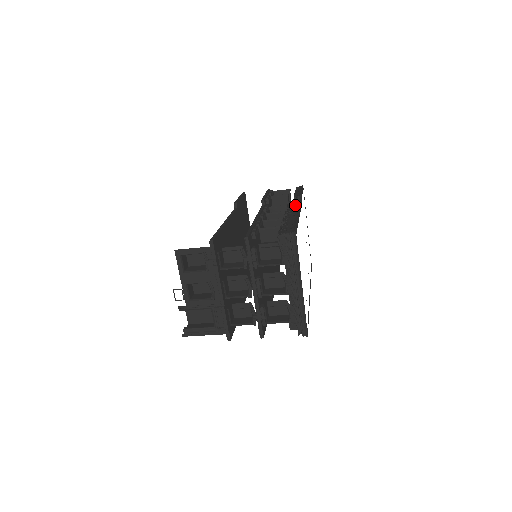
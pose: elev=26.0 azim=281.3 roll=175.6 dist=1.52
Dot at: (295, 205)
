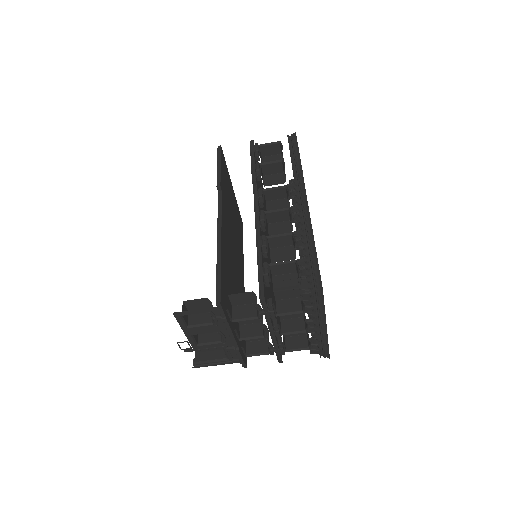
Dot at: (298, 192)
